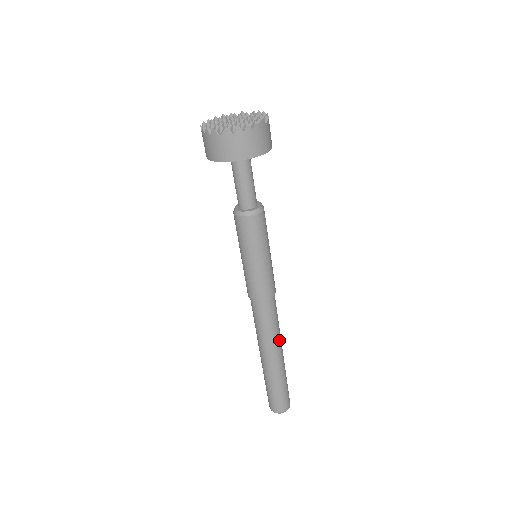
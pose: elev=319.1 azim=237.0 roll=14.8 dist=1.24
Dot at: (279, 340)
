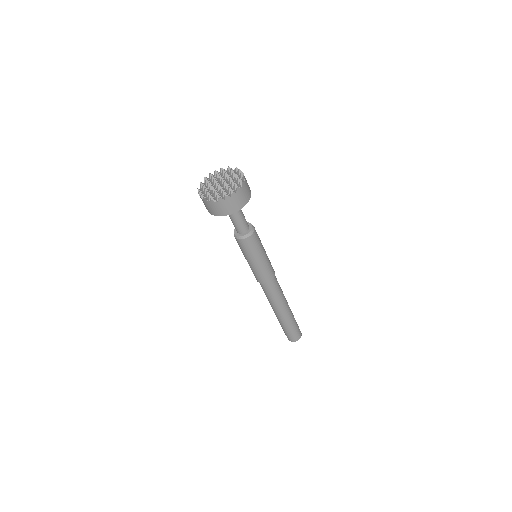
Dot at: (283, 302)
